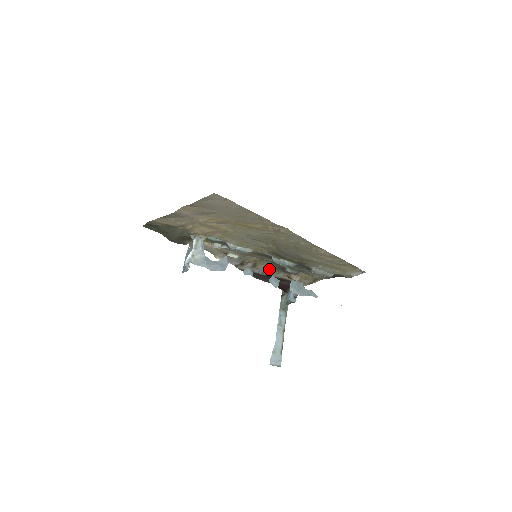
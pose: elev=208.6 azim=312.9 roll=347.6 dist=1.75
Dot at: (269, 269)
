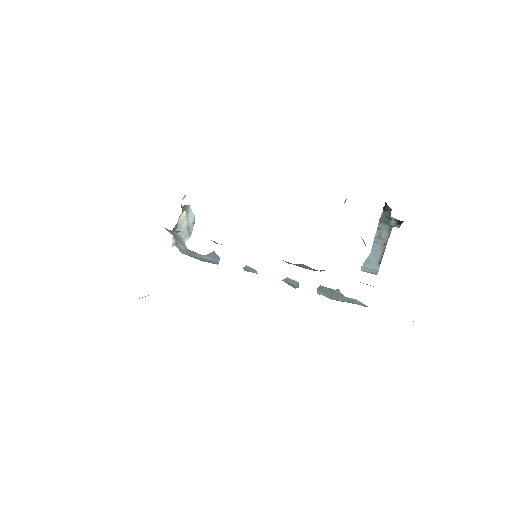
Dot at: occluded
